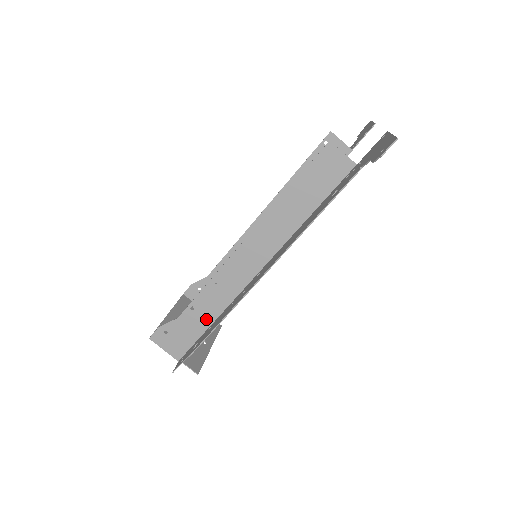
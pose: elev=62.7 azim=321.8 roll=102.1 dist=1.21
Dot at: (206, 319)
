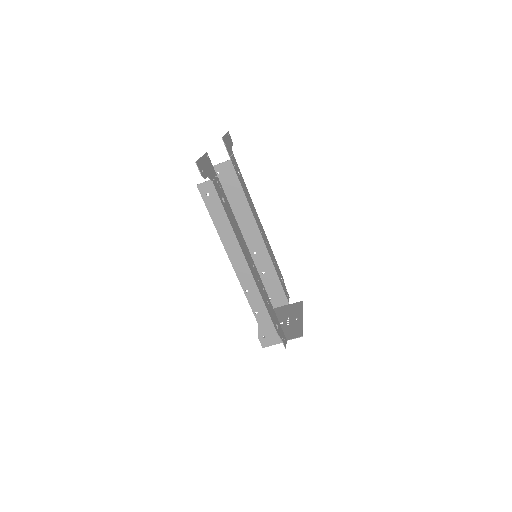
Dot at: occluded
